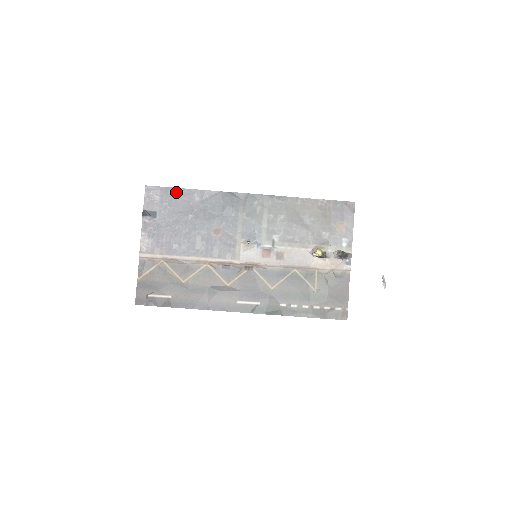
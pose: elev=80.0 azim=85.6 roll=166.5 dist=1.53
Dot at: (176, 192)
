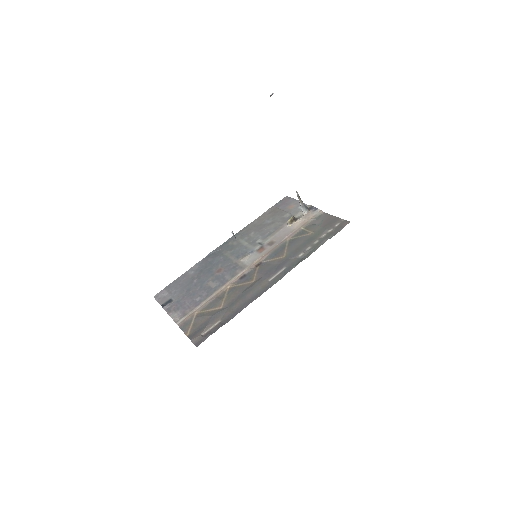
Dot at: (176, 282)
